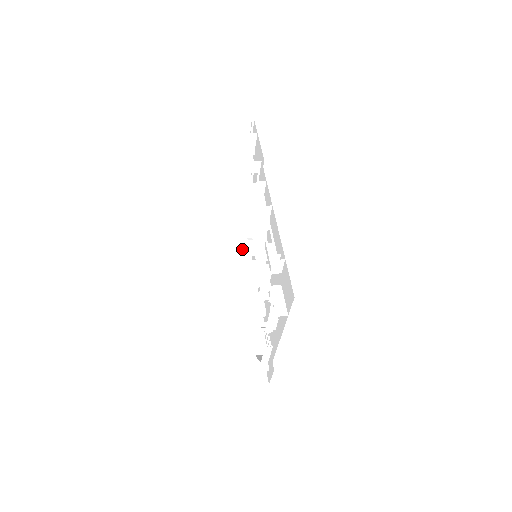
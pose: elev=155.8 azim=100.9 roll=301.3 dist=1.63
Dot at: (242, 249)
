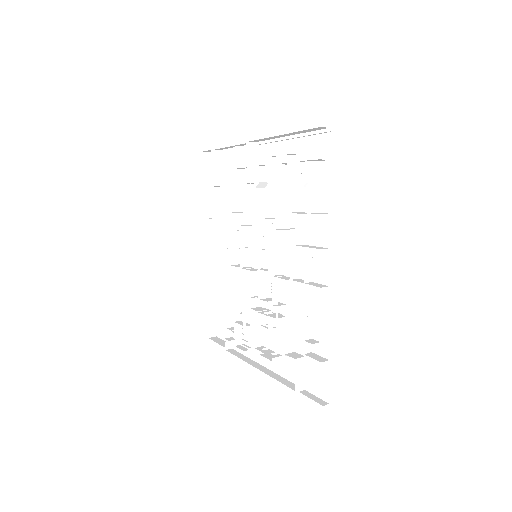
Dot at: (214, 186)
